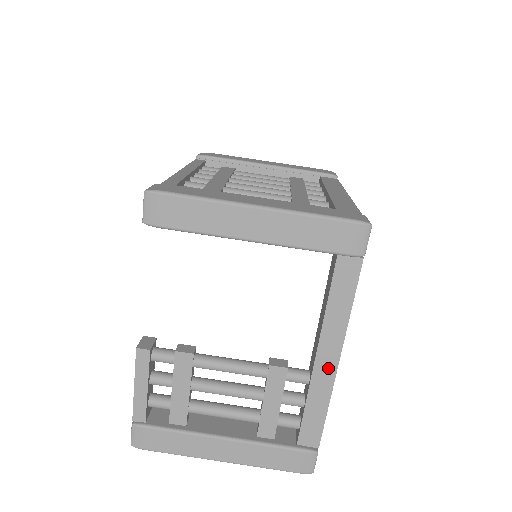
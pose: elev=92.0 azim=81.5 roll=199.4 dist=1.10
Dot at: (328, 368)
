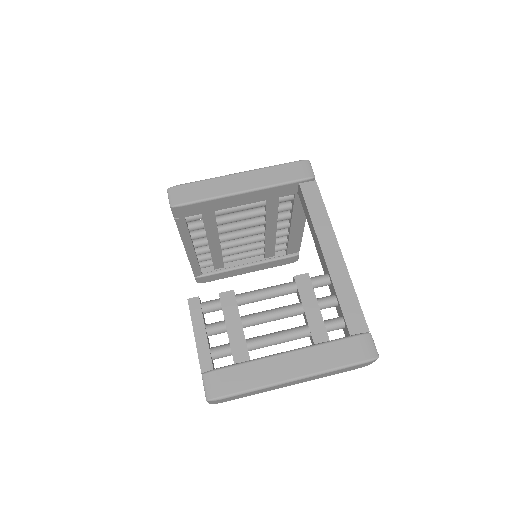
Dot at: (336, 258)
